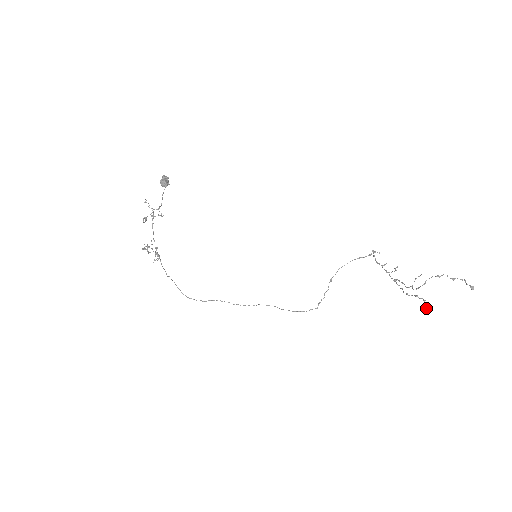
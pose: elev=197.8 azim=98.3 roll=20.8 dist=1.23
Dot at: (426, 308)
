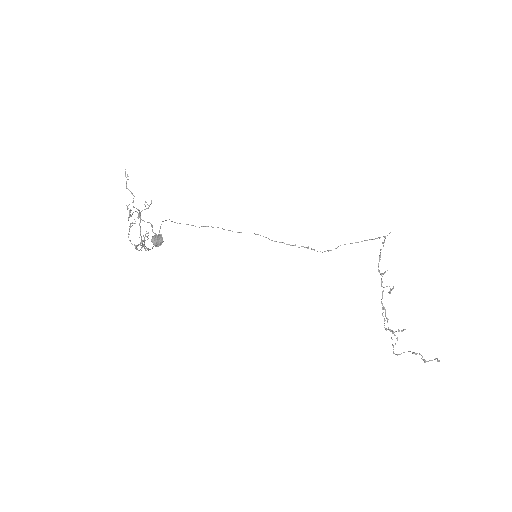
Dot at: occluded
